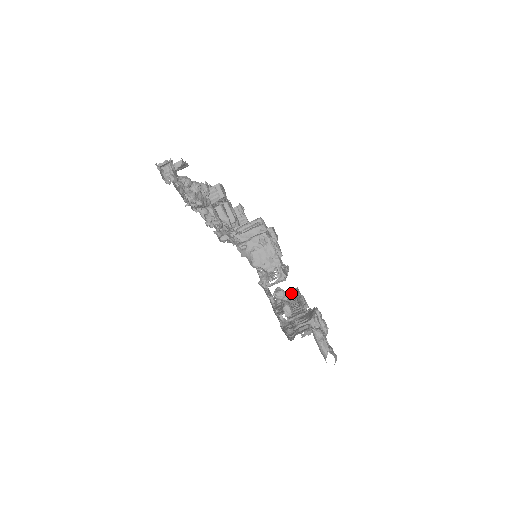
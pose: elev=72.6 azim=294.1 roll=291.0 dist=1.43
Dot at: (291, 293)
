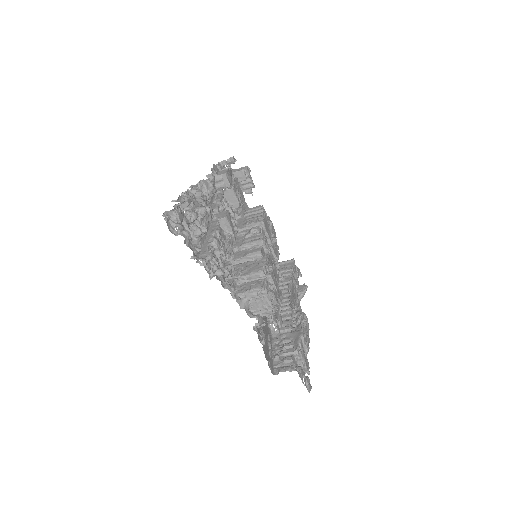
Dot at: (286, 269)
